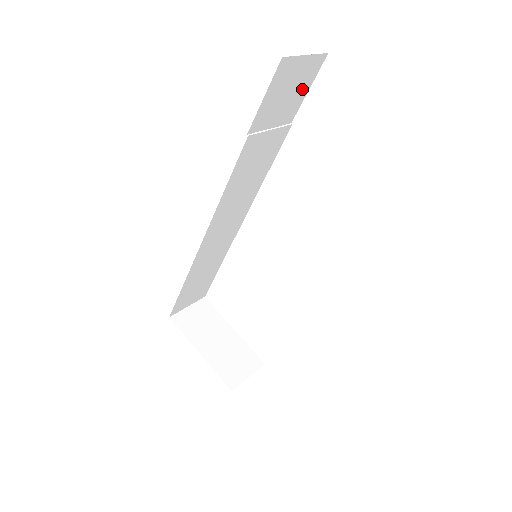
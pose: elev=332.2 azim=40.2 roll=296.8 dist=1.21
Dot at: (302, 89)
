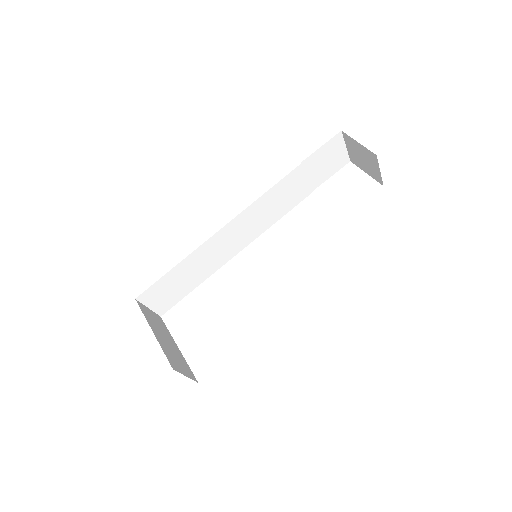
Dot at: (331, 170)
